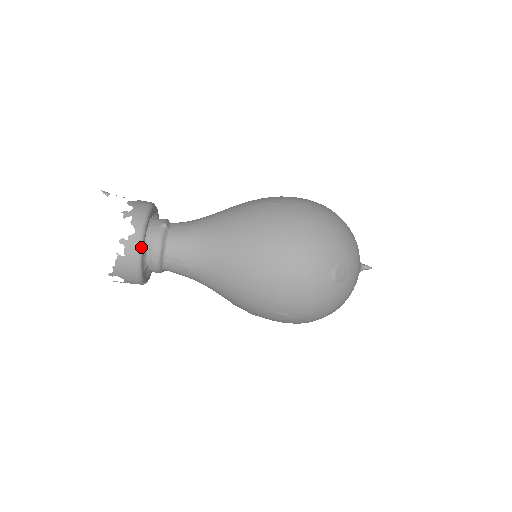
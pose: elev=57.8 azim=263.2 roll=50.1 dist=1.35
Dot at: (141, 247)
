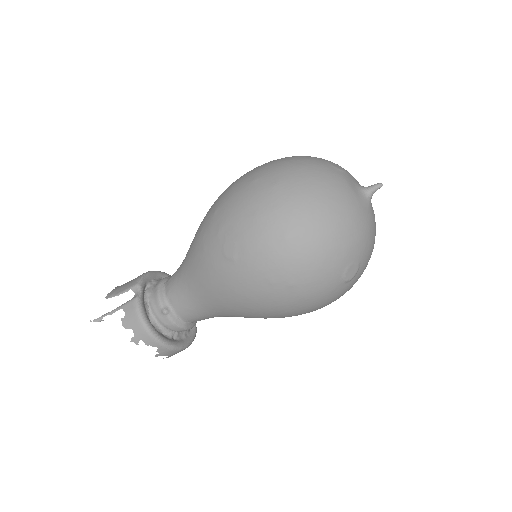
Dot at: (173, 348)
